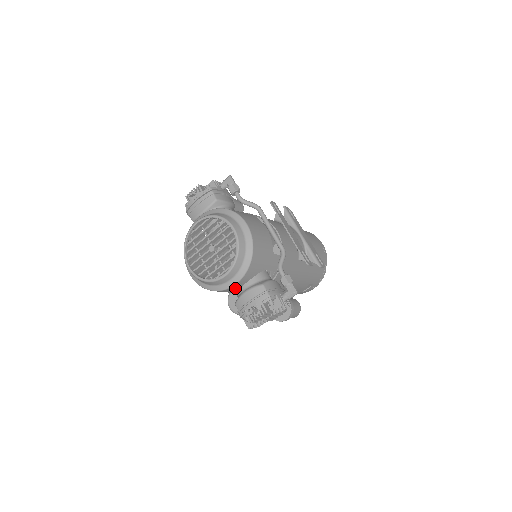
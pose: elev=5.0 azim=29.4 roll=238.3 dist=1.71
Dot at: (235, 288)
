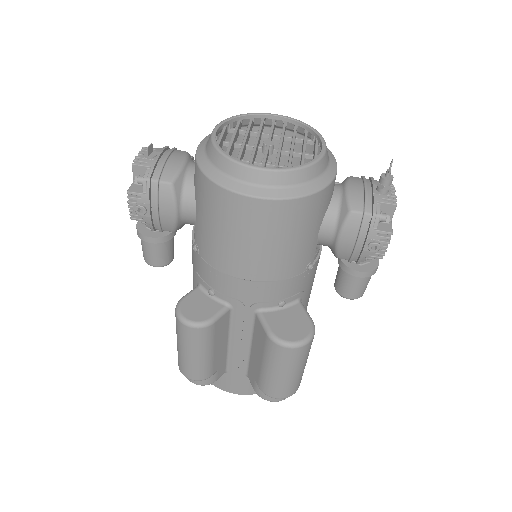
Dot at: (333, 187)
